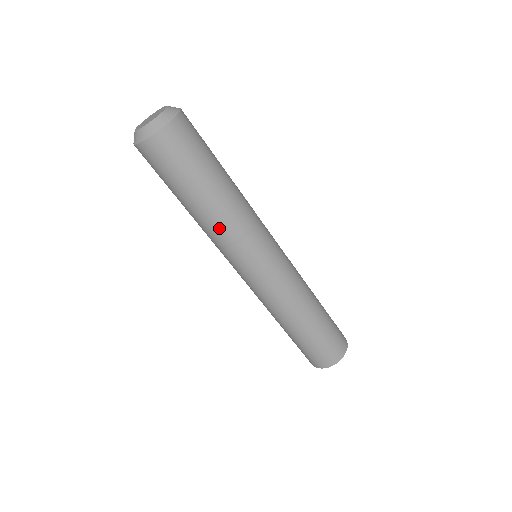
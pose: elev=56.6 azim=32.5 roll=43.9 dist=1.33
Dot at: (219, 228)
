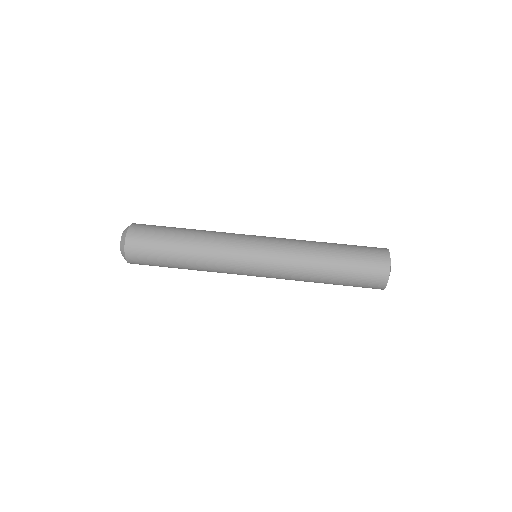
Dot at: (206, 255)
